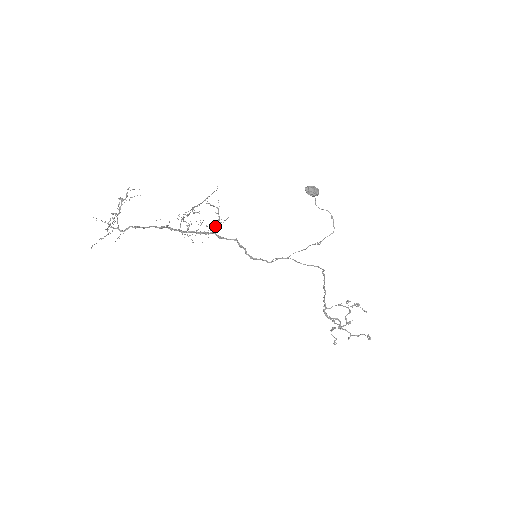
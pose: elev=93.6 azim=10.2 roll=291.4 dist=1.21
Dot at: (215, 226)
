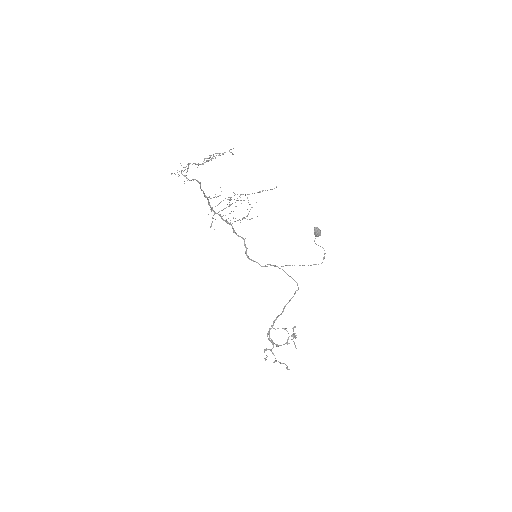
Dot at: (238, 220)
